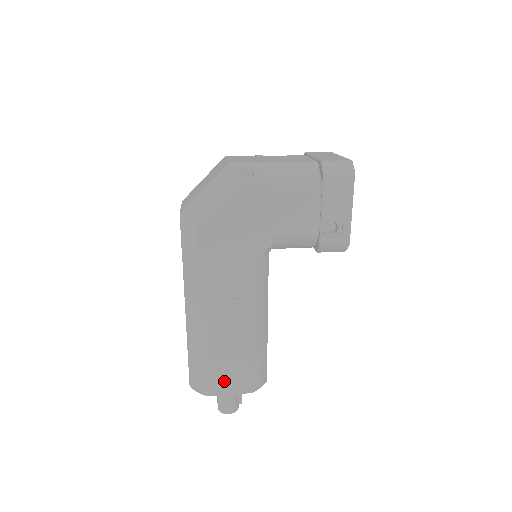
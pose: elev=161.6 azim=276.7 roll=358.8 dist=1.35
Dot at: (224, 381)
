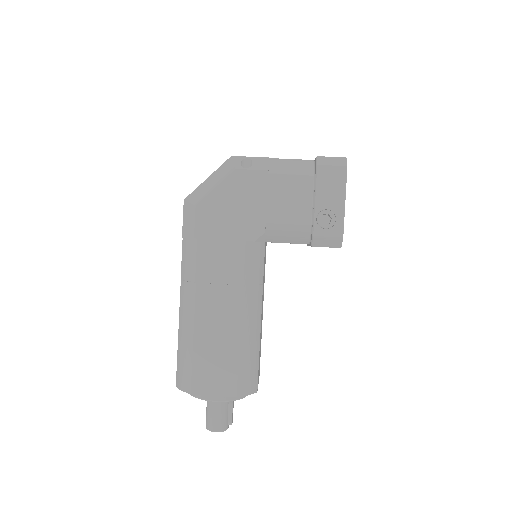
Dot at: (209, 378)
